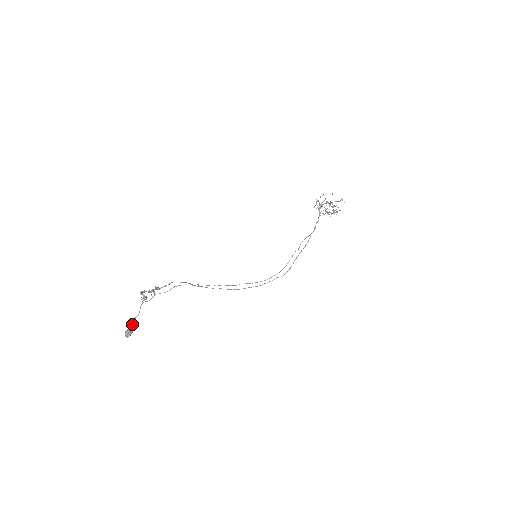
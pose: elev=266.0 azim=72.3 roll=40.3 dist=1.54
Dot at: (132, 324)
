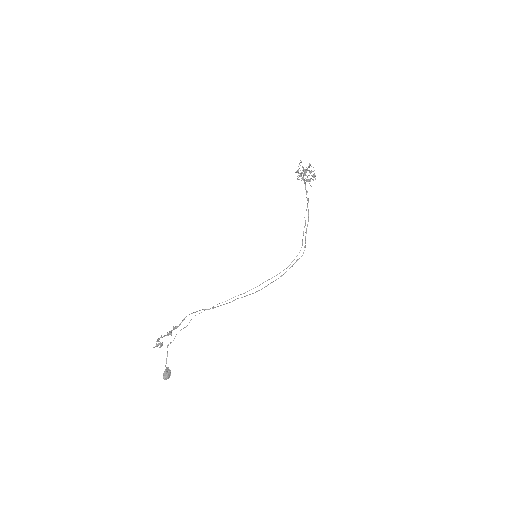
Dot at: (166, 367)
